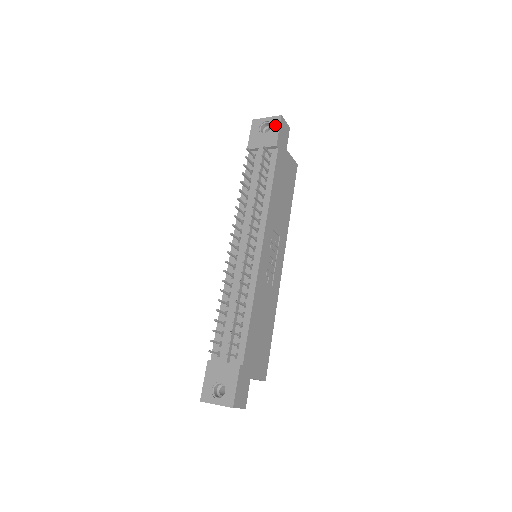
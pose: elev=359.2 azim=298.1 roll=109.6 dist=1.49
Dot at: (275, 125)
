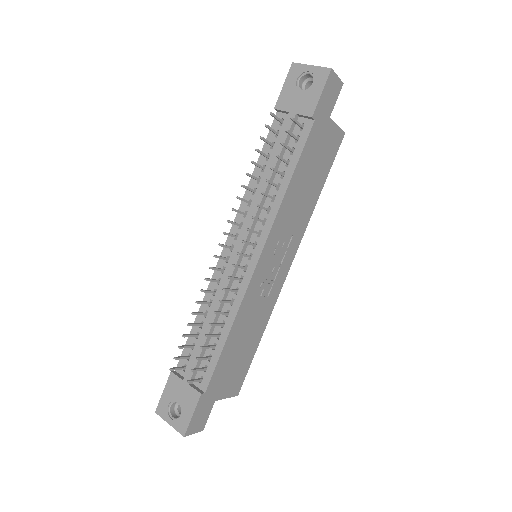
Dot at: (319, 82)
